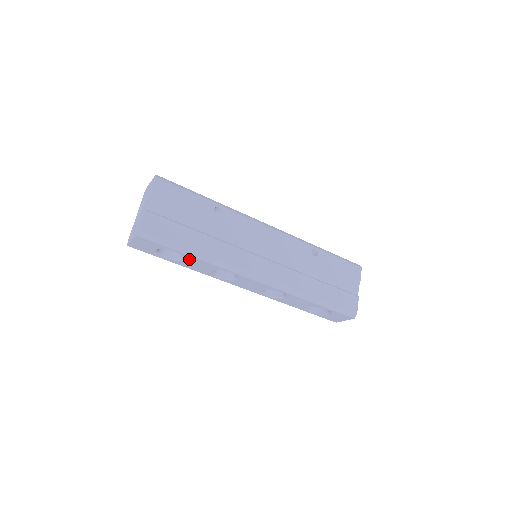
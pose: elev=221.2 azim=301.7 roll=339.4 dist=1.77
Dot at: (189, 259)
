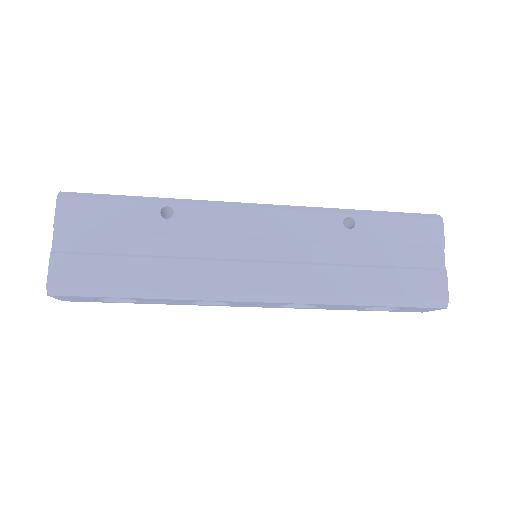
Dot at: (143, 300)
